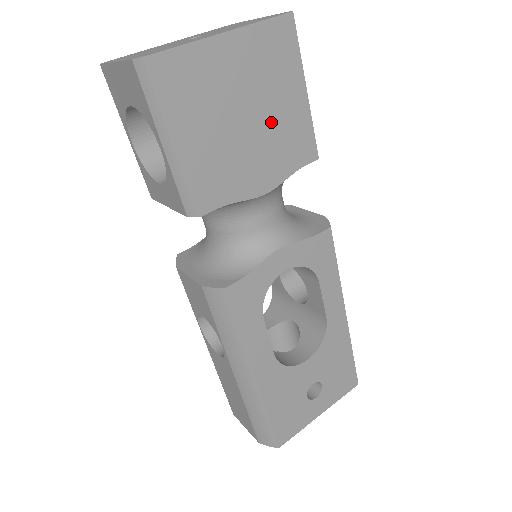
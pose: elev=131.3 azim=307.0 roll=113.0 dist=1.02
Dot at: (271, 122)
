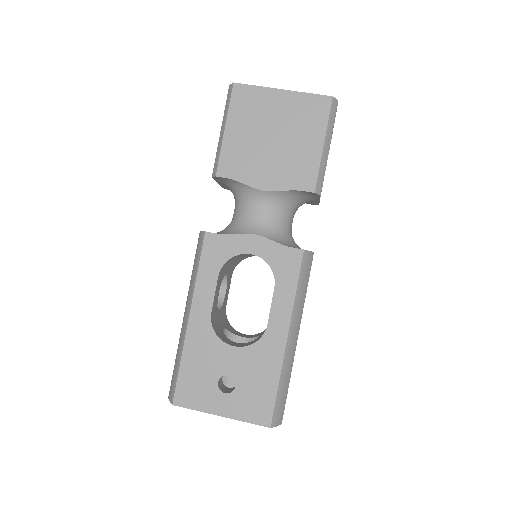
Dot at: (288, 149)
